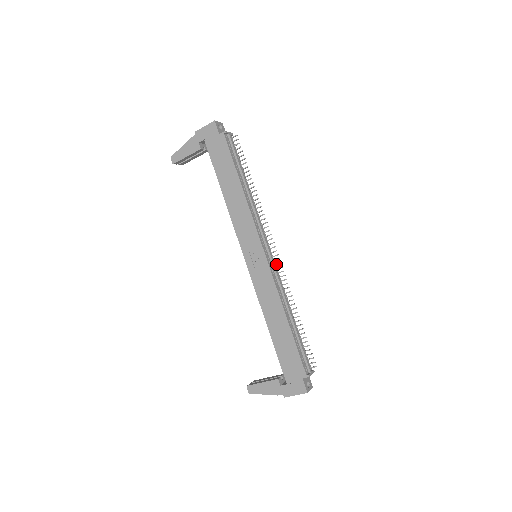
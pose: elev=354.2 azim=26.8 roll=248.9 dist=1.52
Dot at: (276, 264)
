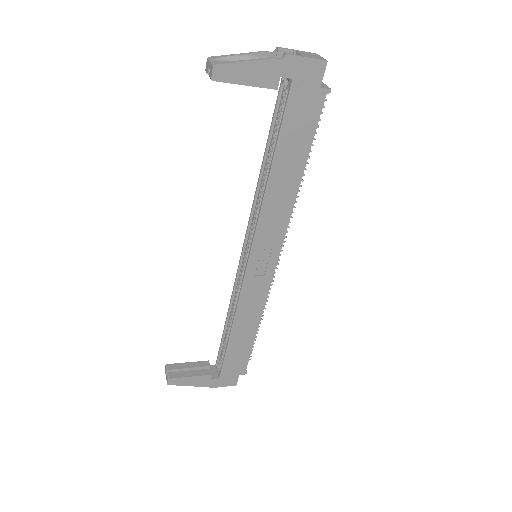
Dot at: occluded
